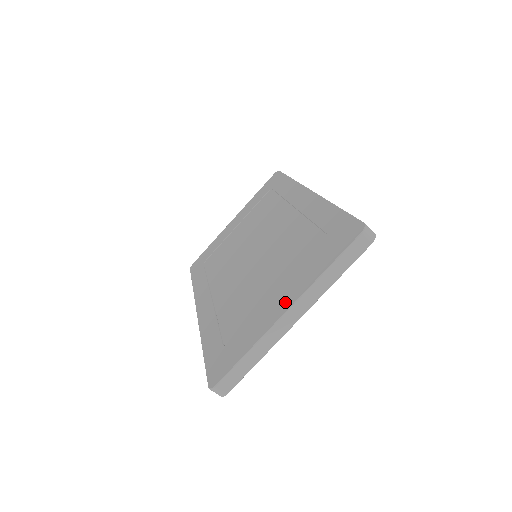
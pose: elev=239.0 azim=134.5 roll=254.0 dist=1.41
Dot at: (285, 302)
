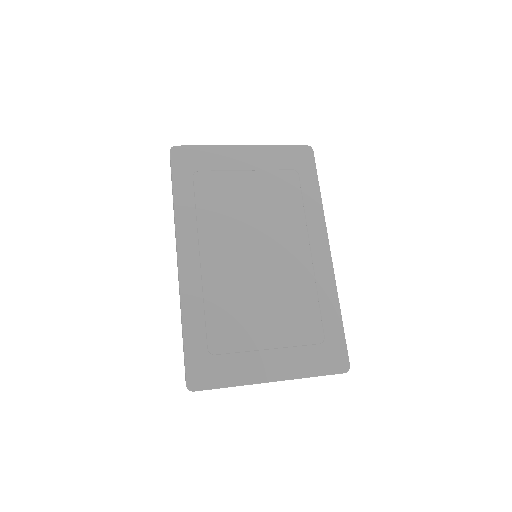
Dot at: (274, 371)
